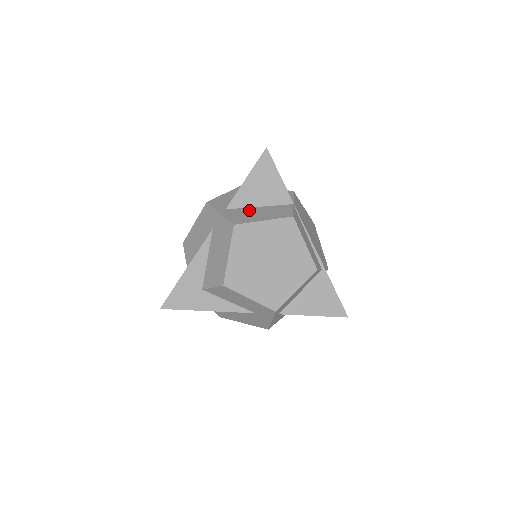
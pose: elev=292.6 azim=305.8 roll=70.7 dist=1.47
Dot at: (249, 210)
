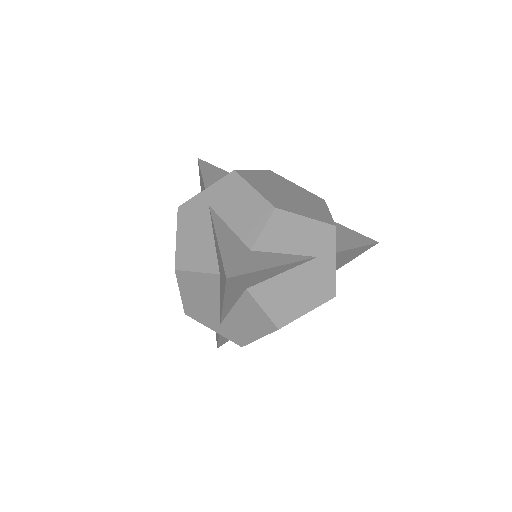
Dot at: occluded
